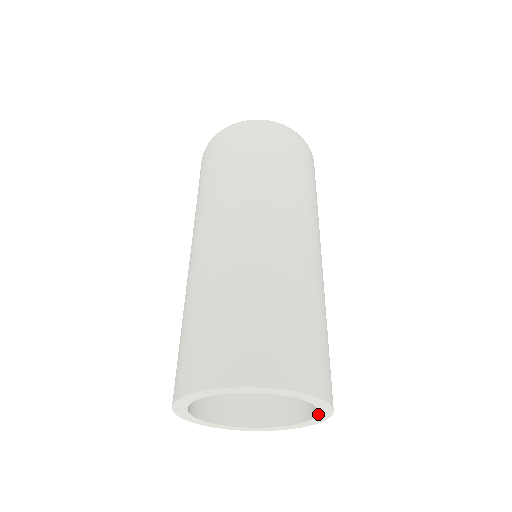
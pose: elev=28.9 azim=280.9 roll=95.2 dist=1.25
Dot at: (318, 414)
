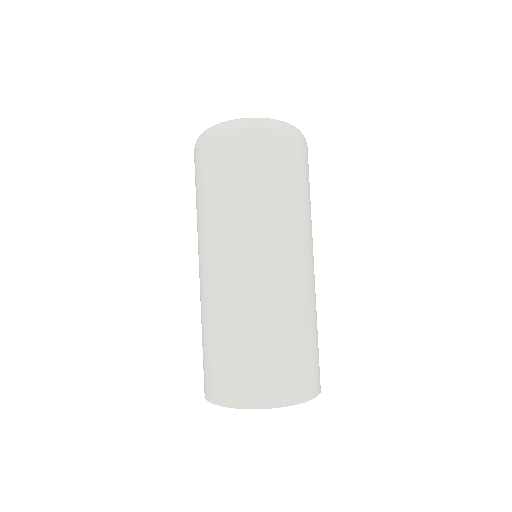
Dot at: occluded
